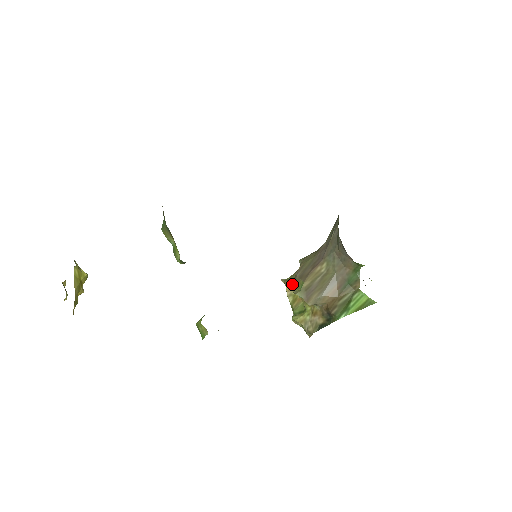
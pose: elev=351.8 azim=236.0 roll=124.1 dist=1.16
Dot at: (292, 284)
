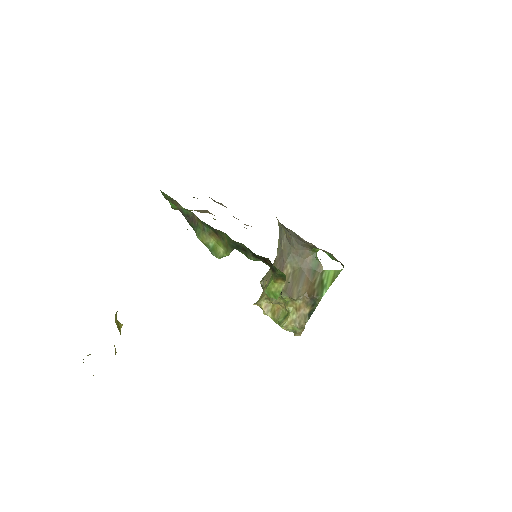
Dot at: (266, 301)
